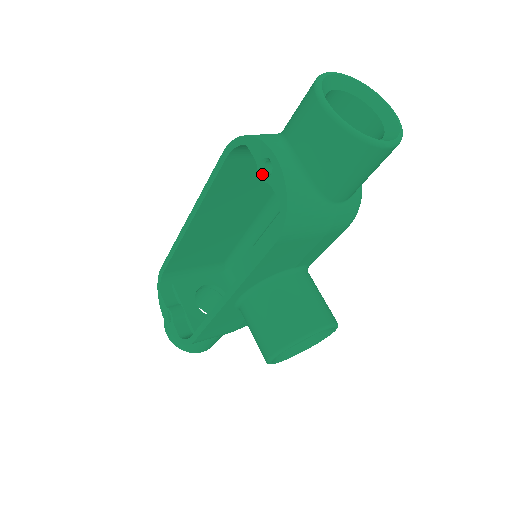
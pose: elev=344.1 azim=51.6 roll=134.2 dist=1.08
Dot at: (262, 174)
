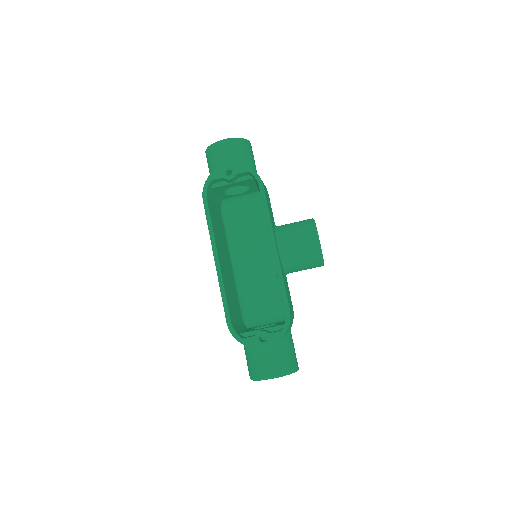
Dot at: (230, 177)
